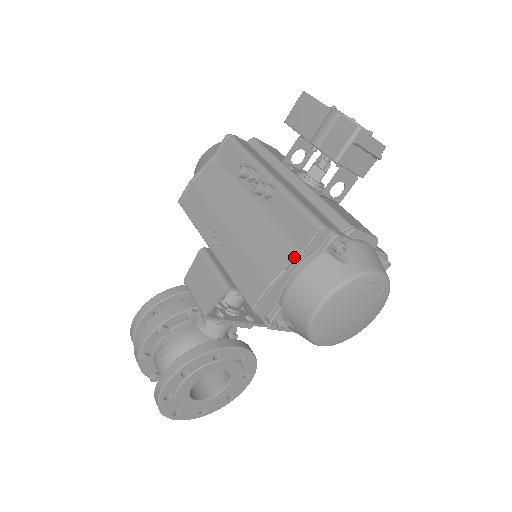
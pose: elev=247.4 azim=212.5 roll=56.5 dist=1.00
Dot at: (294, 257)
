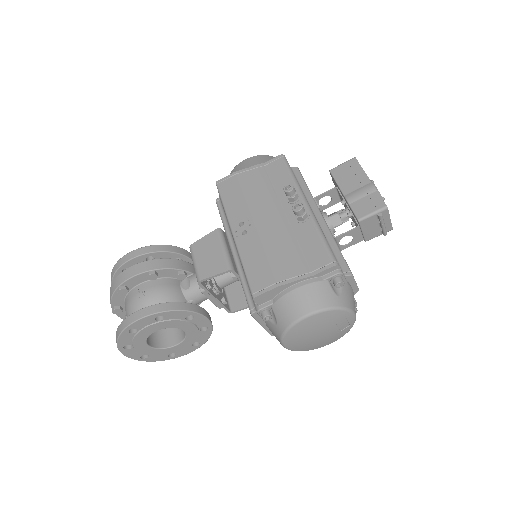
Dot at: (304, 272)
